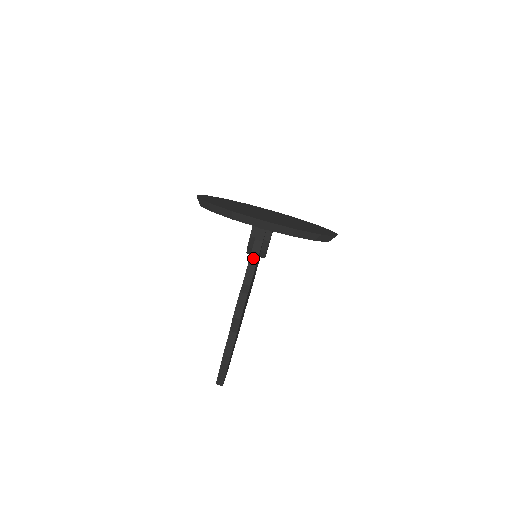
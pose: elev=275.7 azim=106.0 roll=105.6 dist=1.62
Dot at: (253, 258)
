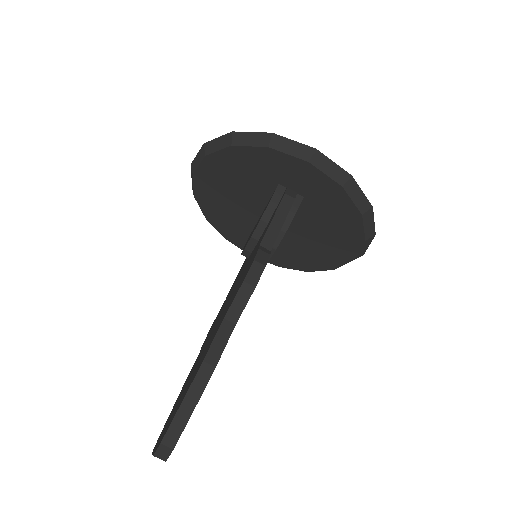
Dot at: (280, 215)
